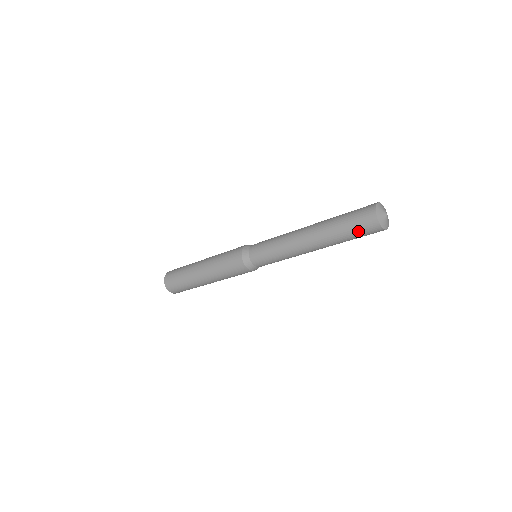
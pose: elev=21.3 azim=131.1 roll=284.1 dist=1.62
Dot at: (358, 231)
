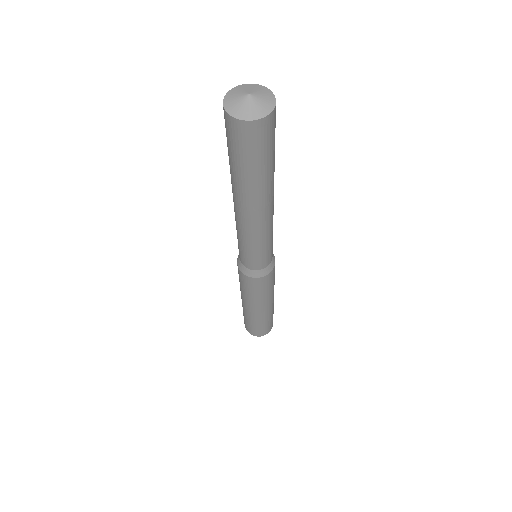
Dot at: (235, 149)
